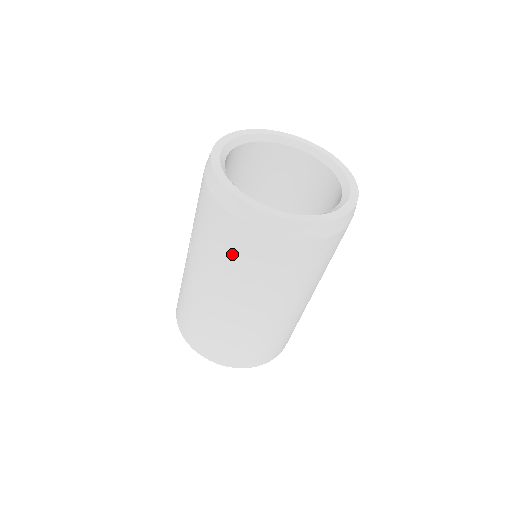
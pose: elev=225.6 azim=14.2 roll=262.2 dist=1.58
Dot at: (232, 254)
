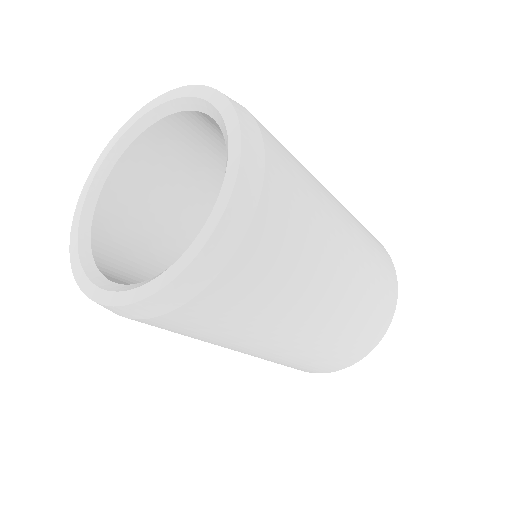
Dot at: (221, 327)
